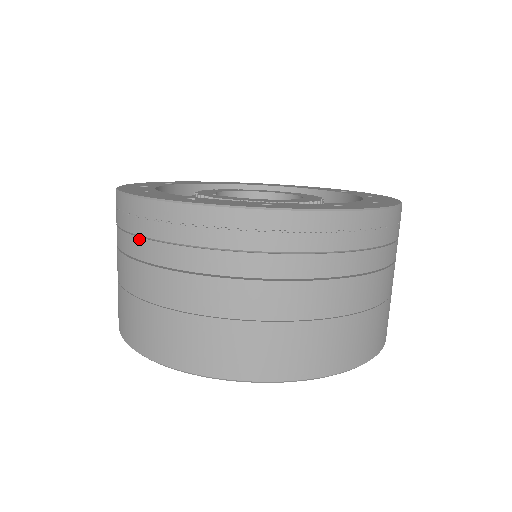
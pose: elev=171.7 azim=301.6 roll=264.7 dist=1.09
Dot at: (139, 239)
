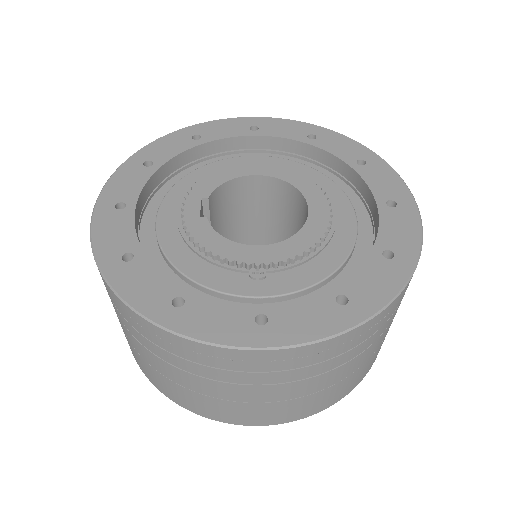
Dot at: occluded
